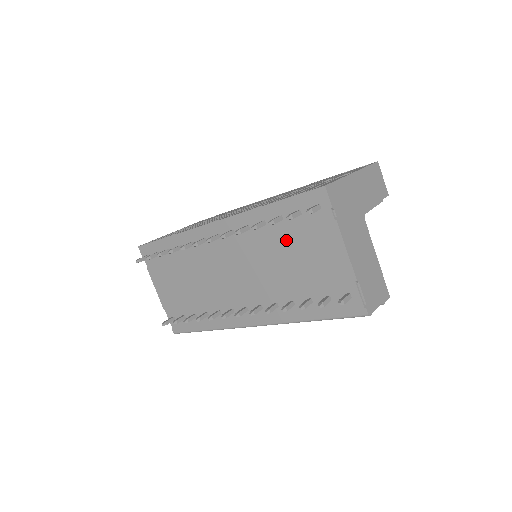
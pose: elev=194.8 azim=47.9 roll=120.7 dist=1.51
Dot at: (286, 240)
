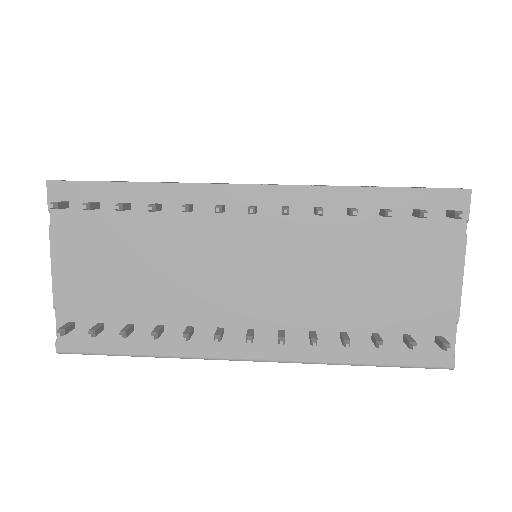
Dot at: (376, 244)
